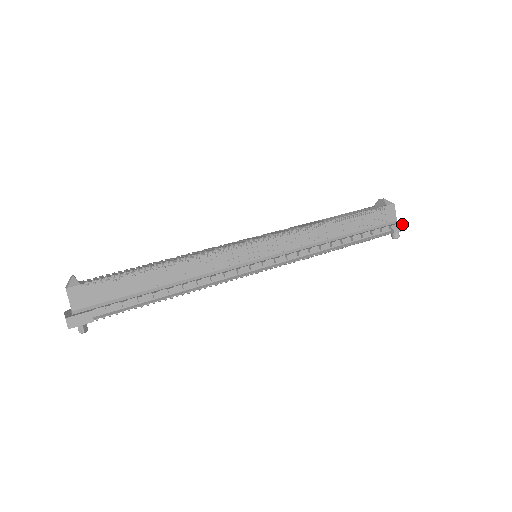
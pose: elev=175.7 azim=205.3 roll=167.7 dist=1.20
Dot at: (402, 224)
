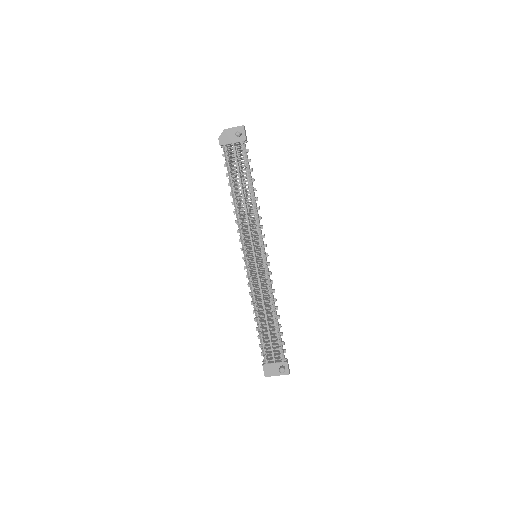
Dot at: occluded
